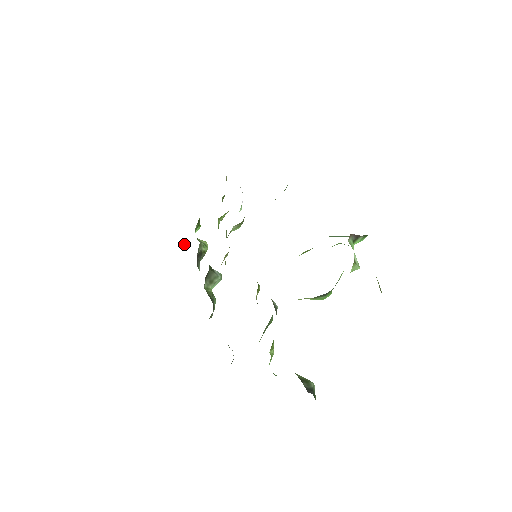
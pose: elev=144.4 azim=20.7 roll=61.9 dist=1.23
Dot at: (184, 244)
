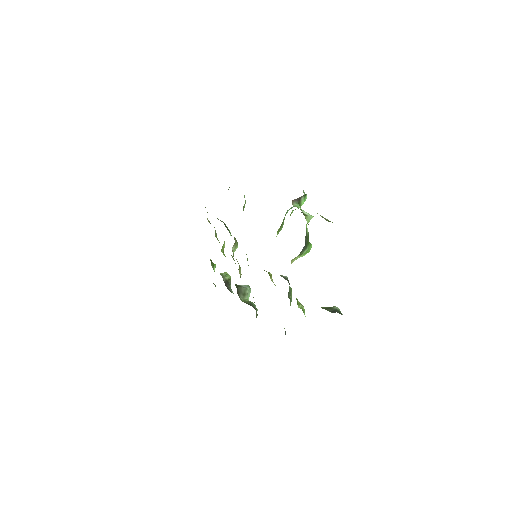
Dot at: occluded
